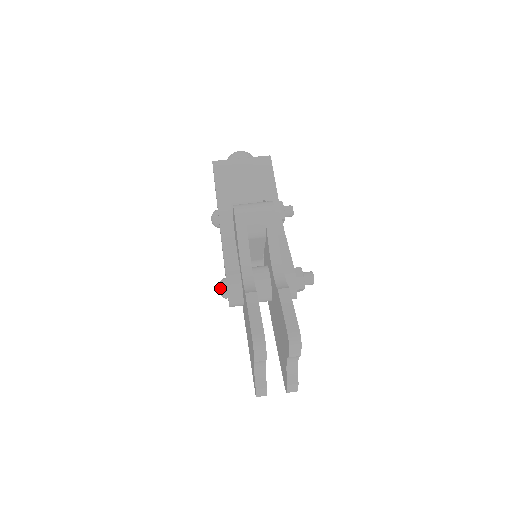
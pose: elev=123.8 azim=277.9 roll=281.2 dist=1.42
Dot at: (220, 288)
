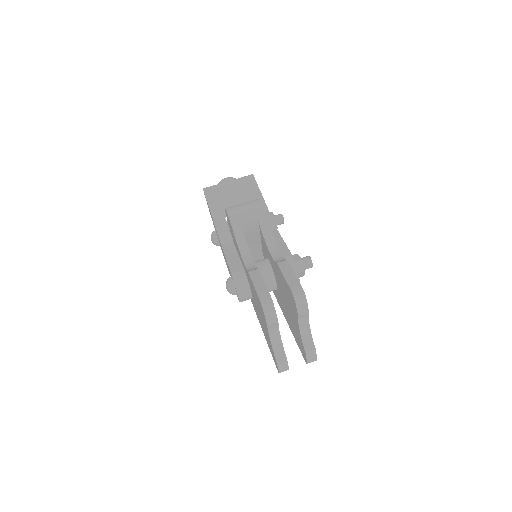
Dot at: (228, 285)
